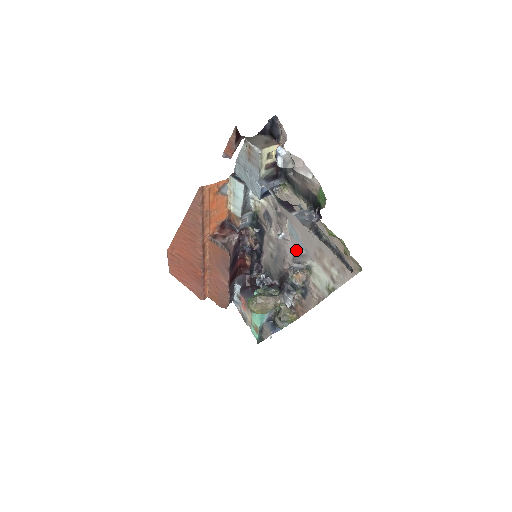
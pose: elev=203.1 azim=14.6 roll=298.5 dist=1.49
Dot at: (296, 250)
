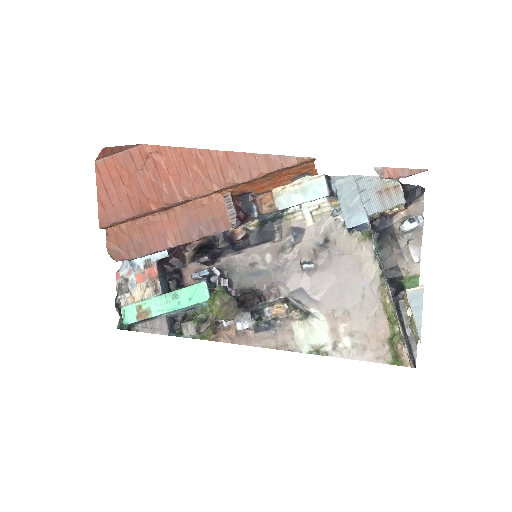
Dot at: (308, 289)
